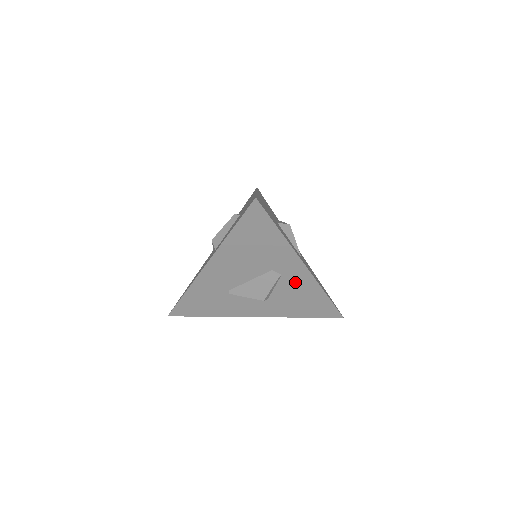
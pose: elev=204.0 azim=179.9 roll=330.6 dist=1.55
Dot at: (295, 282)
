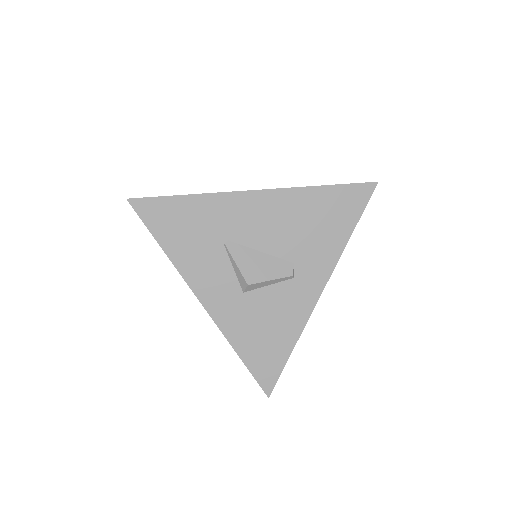
Dot at: (291, 300)
